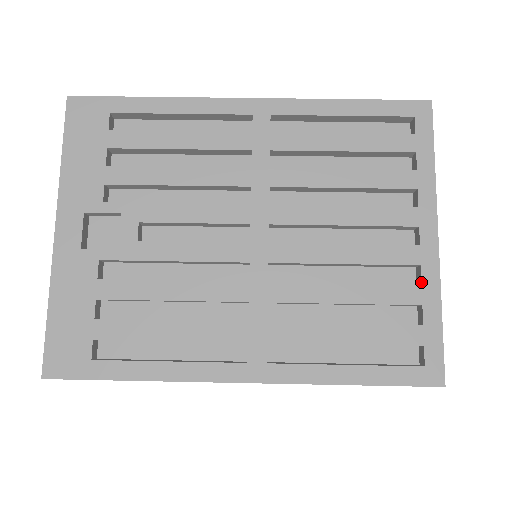
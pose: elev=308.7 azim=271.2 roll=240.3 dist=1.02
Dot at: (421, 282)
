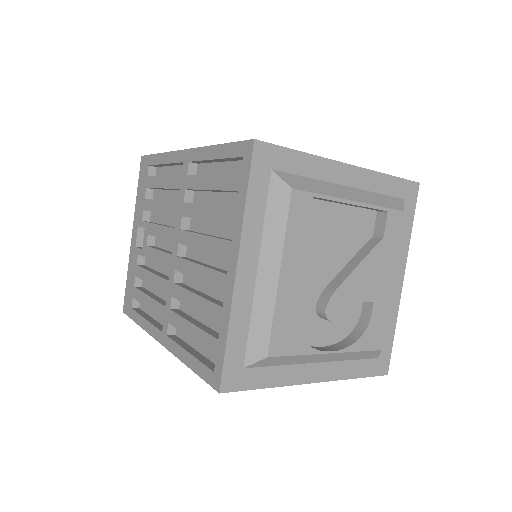
Dot at: (223, 305)
